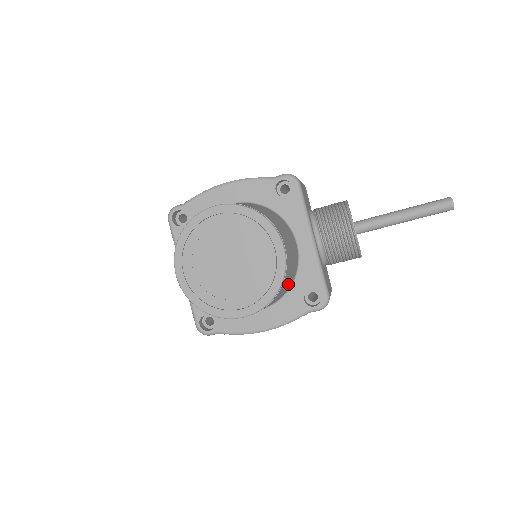
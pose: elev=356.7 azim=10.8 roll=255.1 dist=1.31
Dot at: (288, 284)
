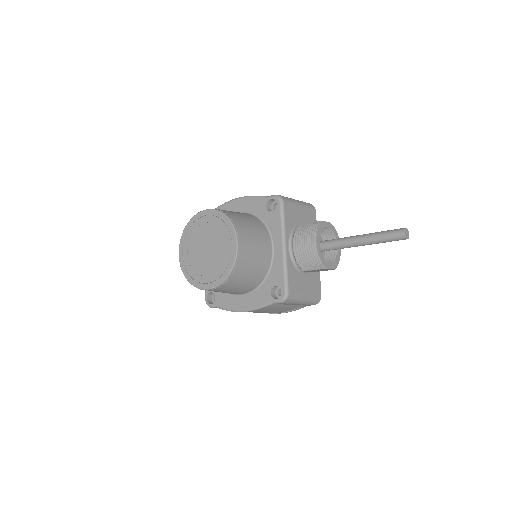
Dot at: (253, 276)
